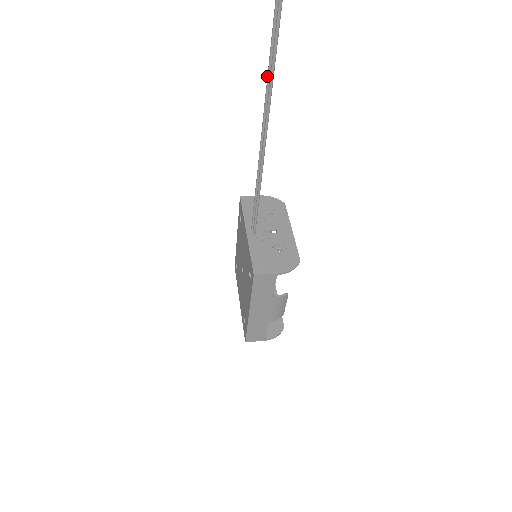
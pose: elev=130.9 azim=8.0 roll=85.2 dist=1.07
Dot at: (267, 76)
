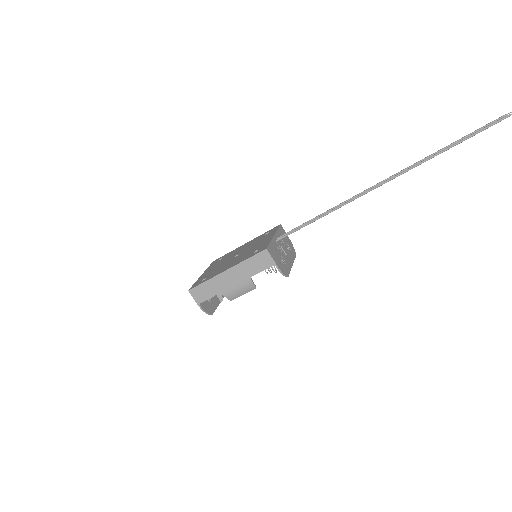
Dot at: (390, 176)
